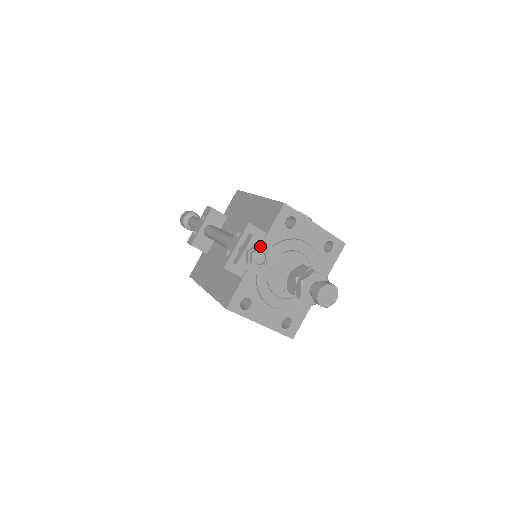
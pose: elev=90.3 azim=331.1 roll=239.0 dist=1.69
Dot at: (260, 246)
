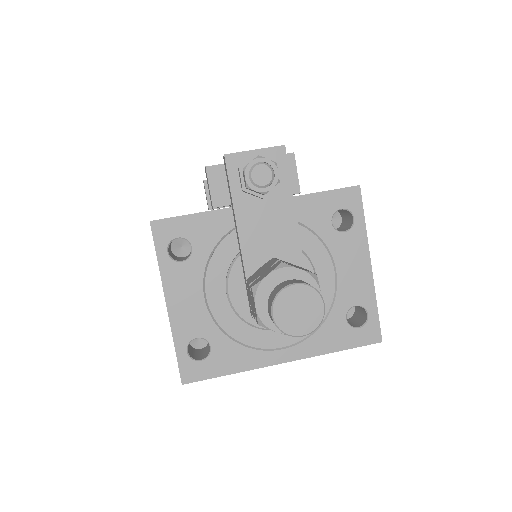
Dot at: (279, 166)
